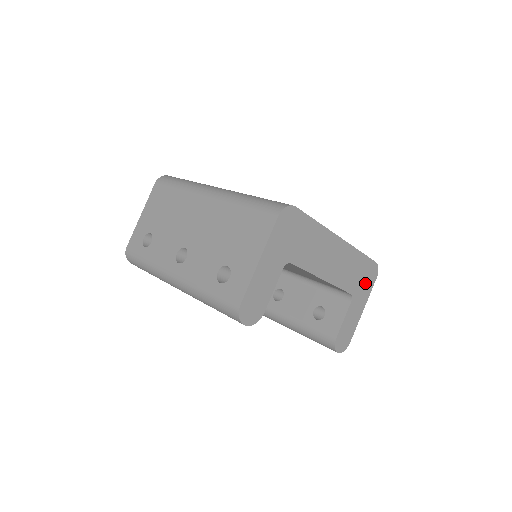
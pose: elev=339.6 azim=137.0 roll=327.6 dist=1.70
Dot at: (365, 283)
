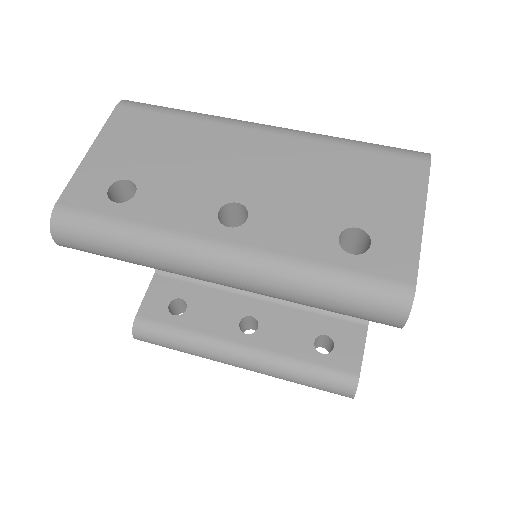
Dot at: occluded
